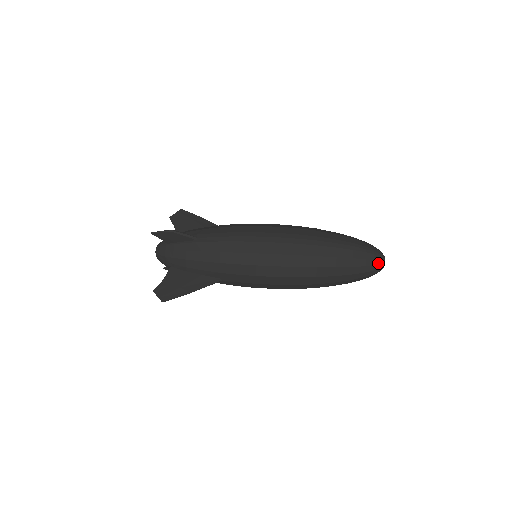
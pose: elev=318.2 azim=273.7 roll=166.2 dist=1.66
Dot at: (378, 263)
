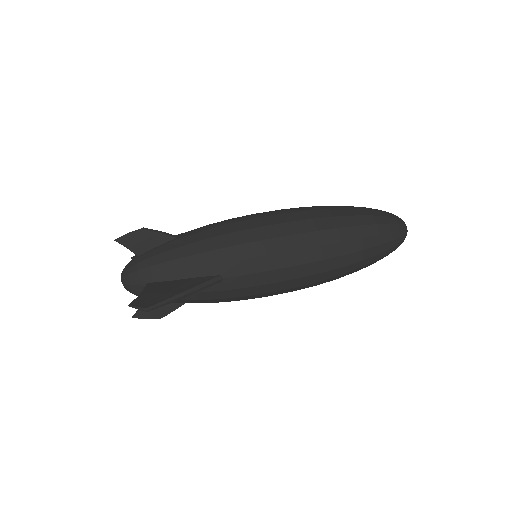
Dot at: (400, 222)
